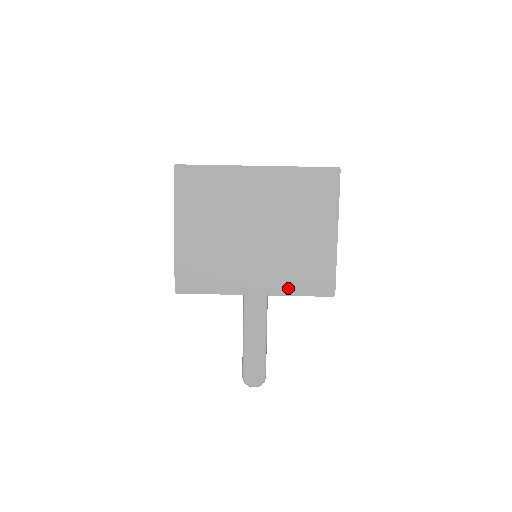
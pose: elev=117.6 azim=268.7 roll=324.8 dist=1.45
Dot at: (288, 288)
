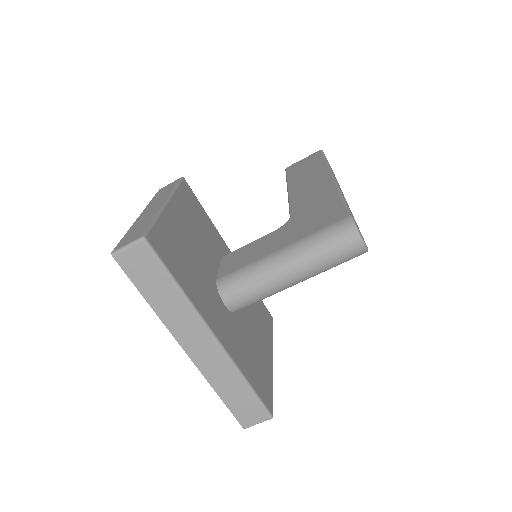
Dot at: occluded
